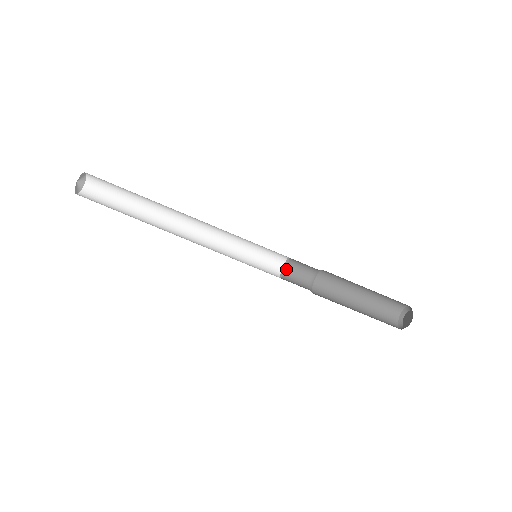
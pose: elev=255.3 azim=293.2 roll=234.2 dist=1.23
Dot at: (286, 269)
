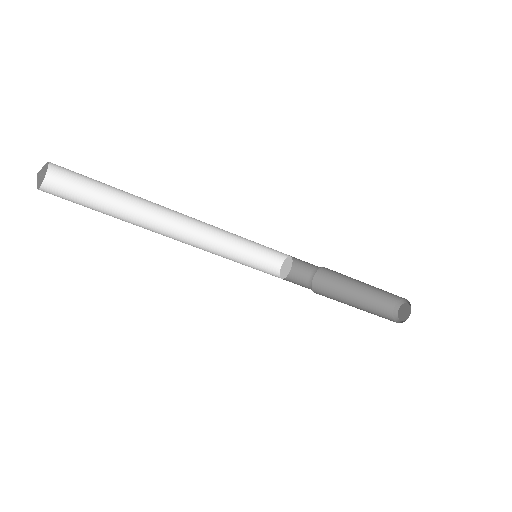
Dot at: occluded
